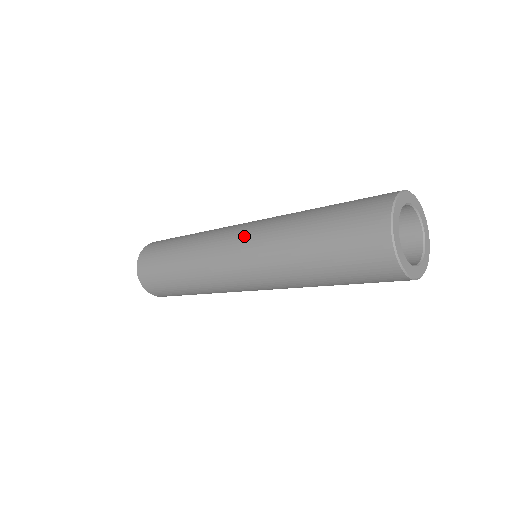
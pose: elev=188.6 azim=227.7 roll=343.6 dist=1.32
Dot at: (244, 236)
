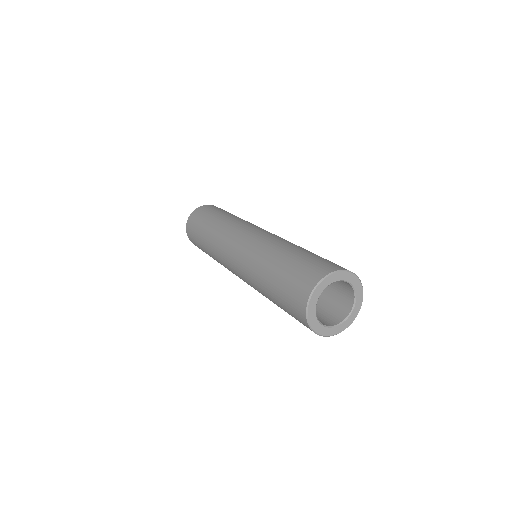
Dot at: (238, 252)
